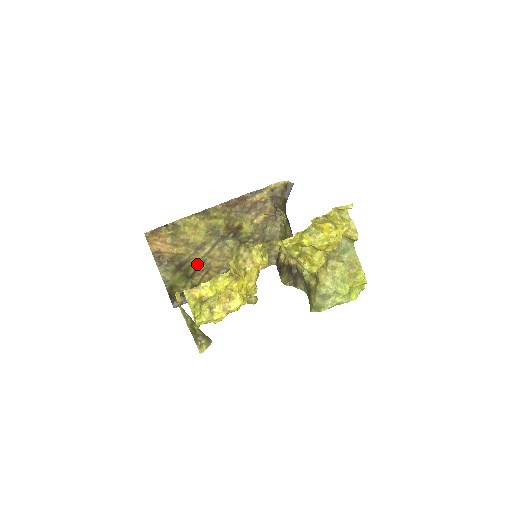
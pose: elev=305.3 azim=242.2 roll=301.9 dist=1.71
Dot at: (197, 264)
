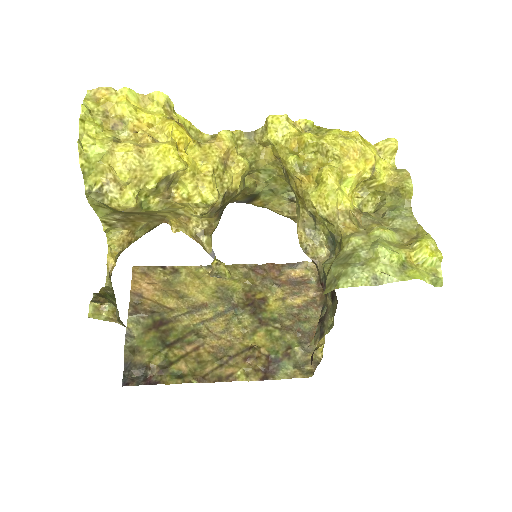
Dot at: (186, 332)
